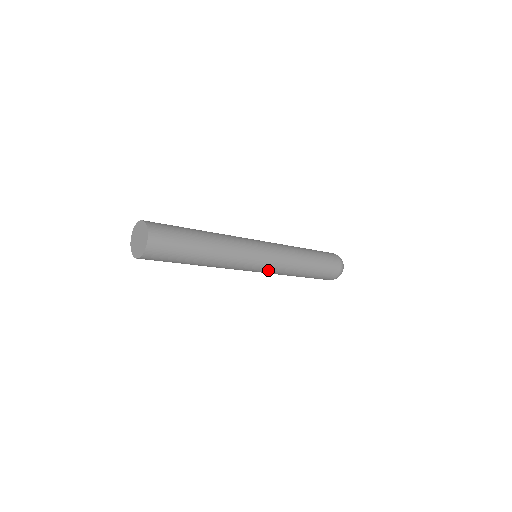
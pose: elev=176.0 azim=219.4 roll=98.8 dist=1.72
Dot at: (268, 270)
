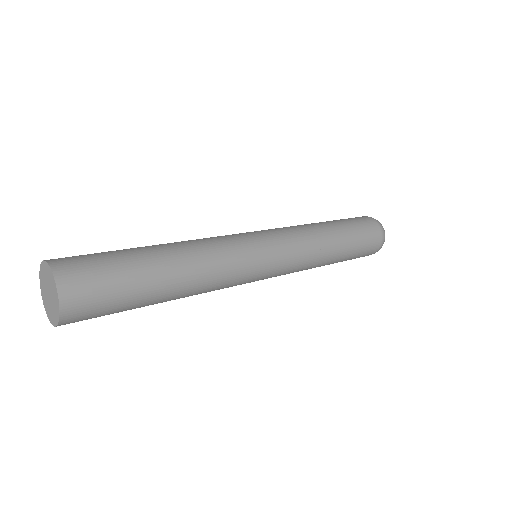
Dot at: occluded
